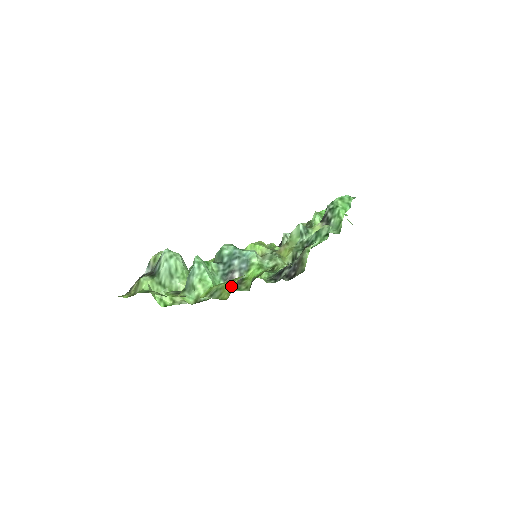
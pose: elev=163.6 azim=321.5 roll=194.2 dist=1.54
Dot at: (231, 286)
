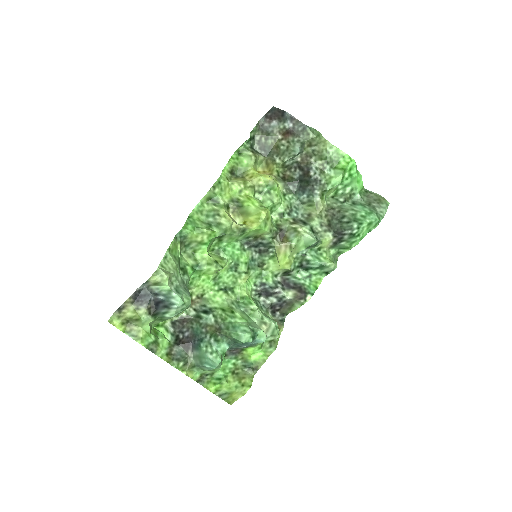
Dot at: (238, 396)
